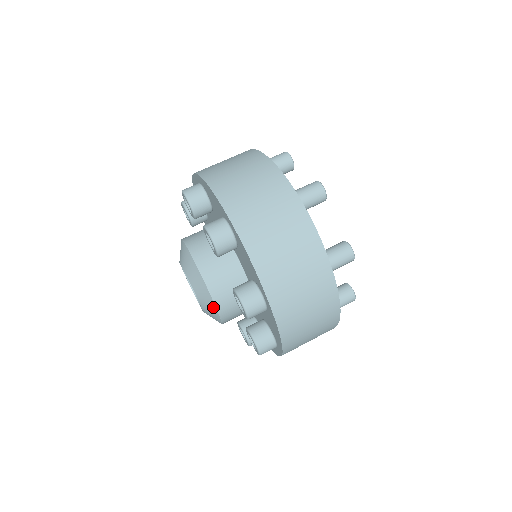
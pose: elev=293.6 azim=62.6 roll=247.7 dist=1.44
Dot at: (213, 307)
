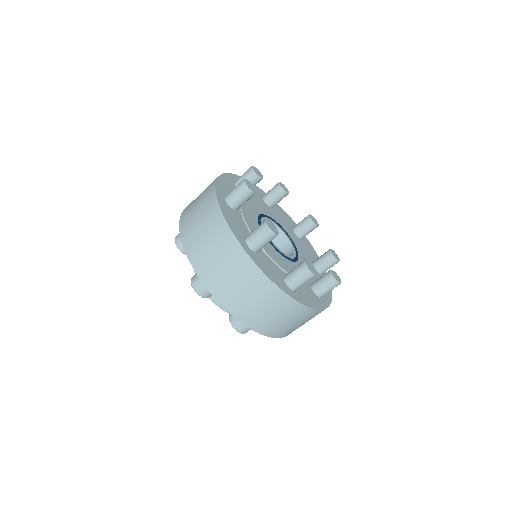
Dot at: occluded
